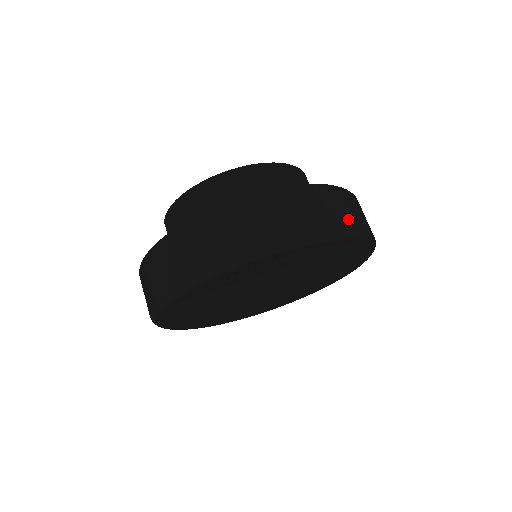
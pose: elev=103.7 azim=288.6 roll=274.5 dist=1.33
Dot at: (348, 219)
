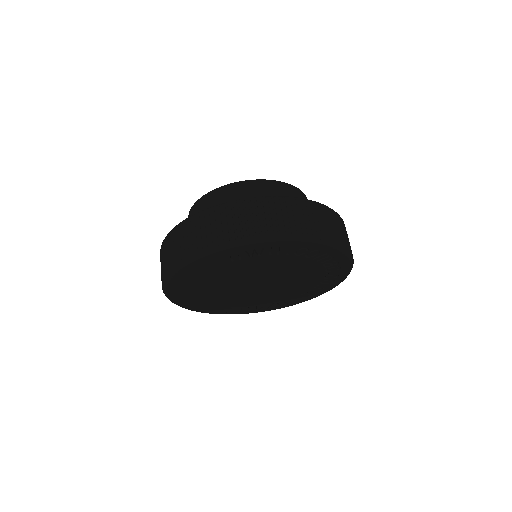
Dot at: (332, 232)
